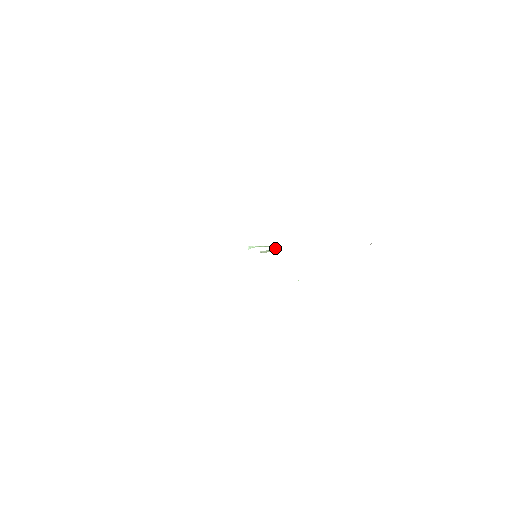
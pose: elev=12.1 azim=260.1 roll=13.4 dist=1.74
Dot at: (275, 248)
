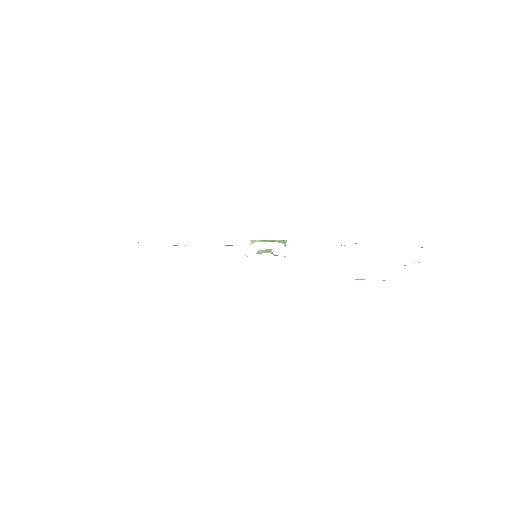
Dot at: (284, 244)
